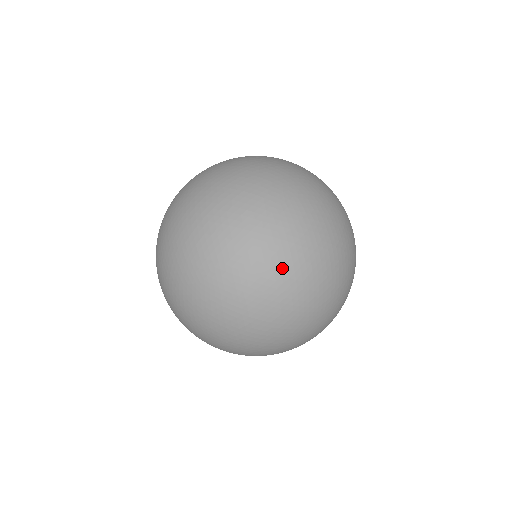
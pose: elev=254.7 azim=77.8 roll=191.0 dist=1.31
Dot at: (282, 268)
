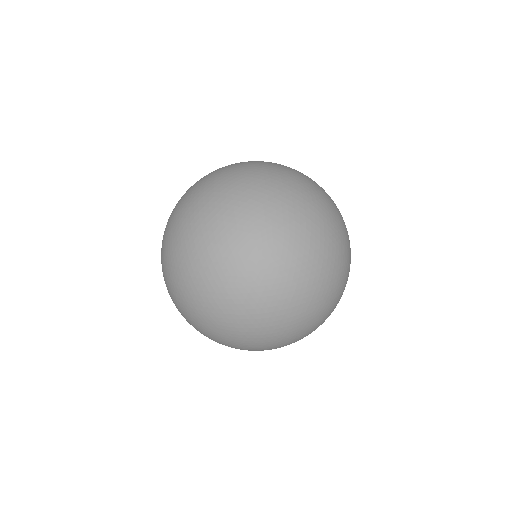
Dot at: occluded
